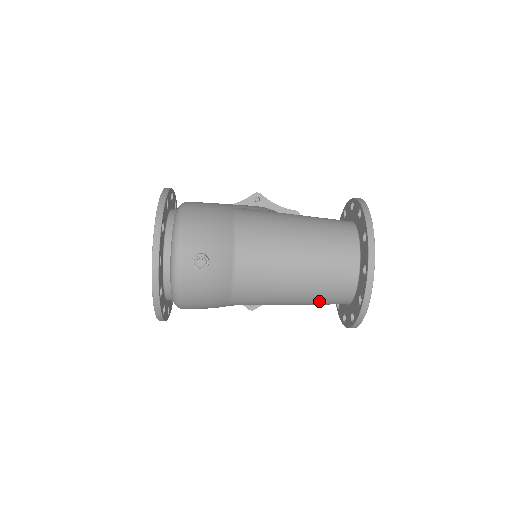
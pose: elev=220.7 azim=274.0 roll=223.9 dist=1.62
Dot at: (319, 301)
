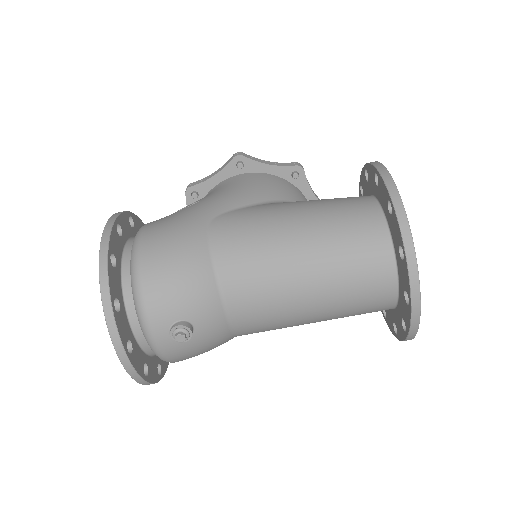
Dot at: occluded
